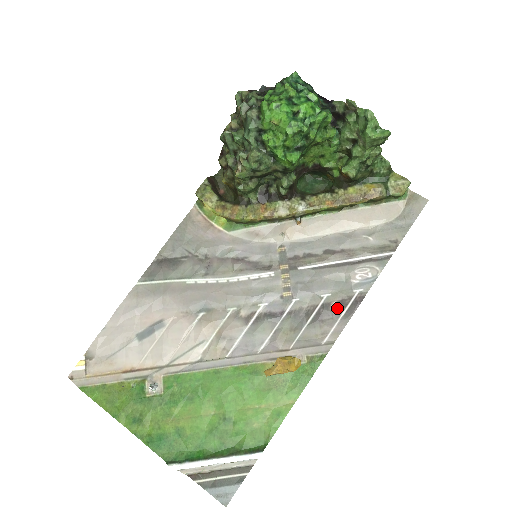
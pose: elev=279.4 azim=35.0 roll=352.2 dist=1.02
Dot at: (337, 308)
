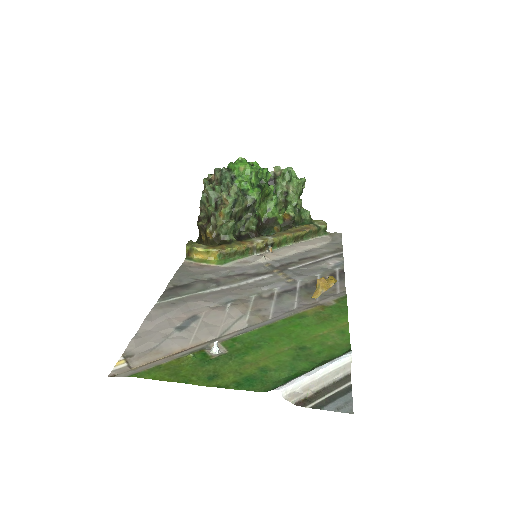
Dot at: occluded
